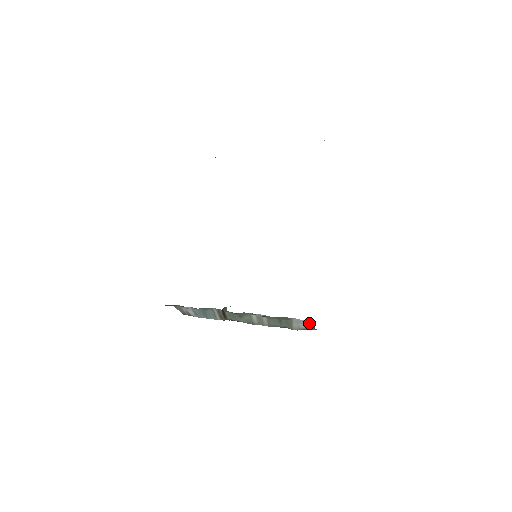
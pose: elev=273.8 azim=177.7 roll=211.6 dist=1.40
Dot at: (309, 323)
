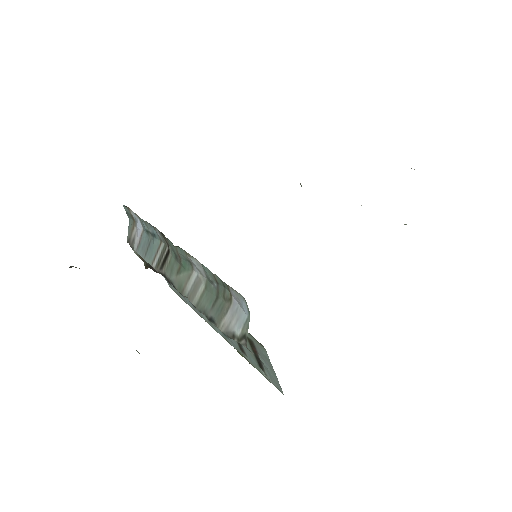
Dot at: (247, 322)
